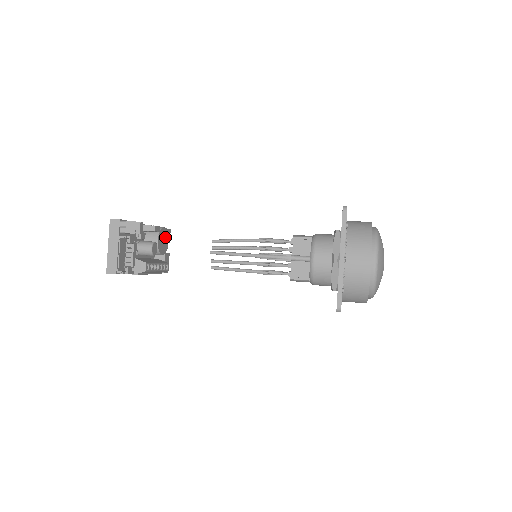
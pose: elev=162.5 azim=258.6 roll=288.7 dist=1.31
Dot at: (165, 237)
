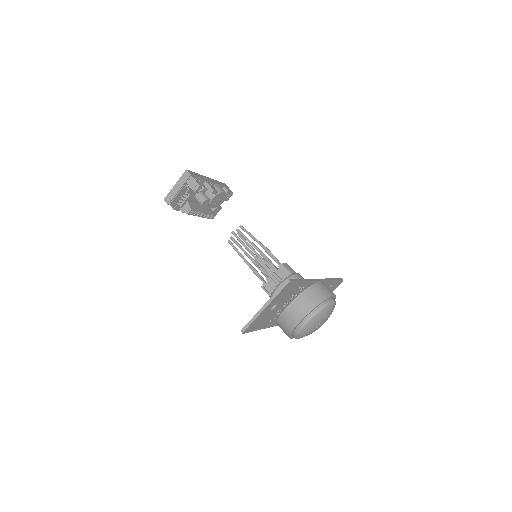
Dot at: (222, 198)
